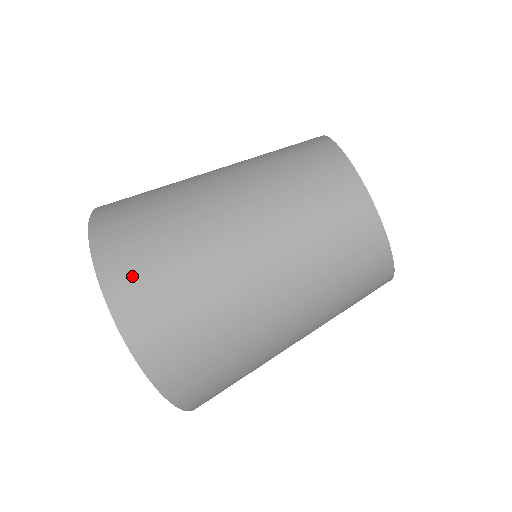
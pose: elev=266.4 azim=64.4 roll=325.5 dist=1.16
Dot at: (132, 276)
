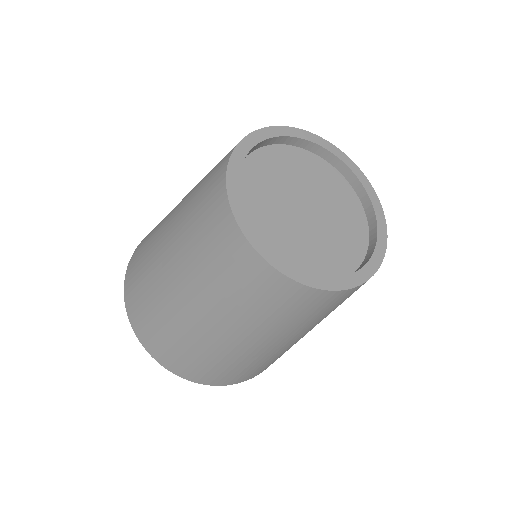
Dot at: (223, 378)
